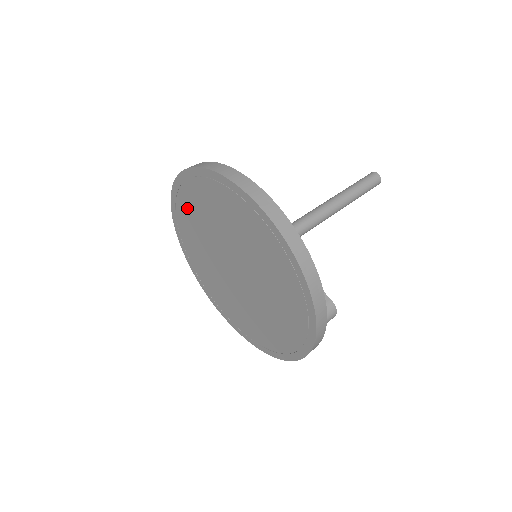
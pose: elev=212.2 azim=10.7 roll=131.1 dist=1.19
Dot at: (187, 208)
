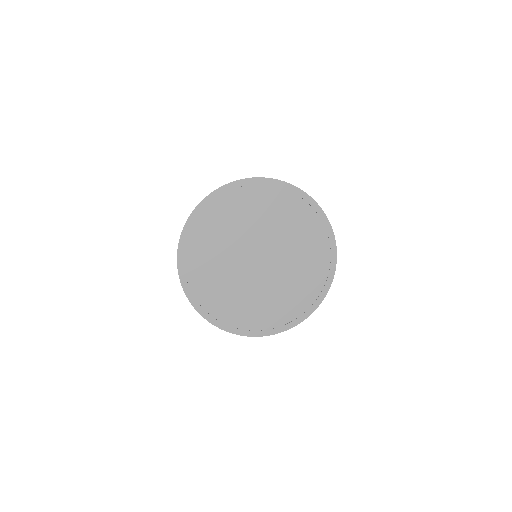
Dot at: (215, 217)
